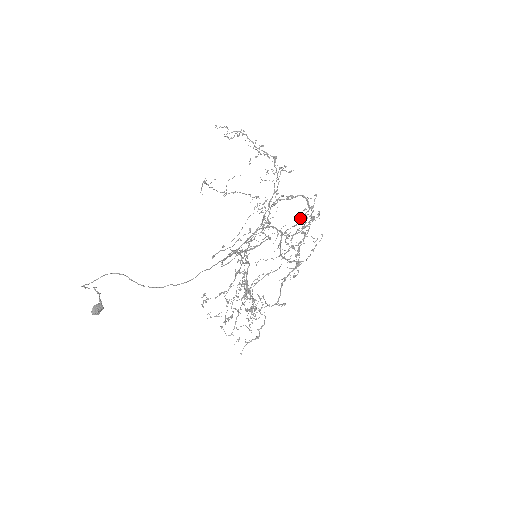
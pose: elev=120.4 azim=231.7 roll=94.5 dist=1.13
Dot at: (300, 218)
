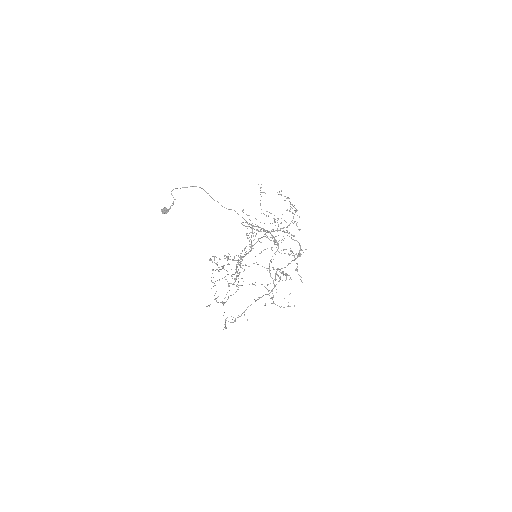
Dot at: occluded
